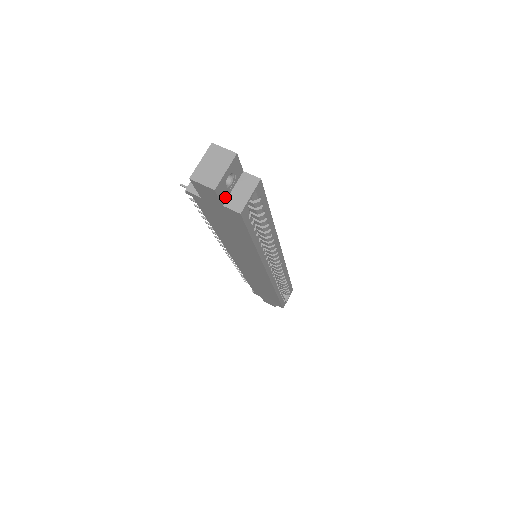
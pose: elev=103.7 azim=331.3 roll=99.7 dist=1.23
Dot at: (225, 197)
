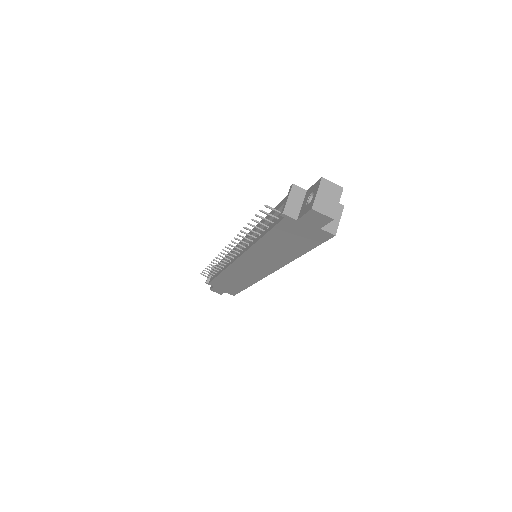
Dot at: occluded
